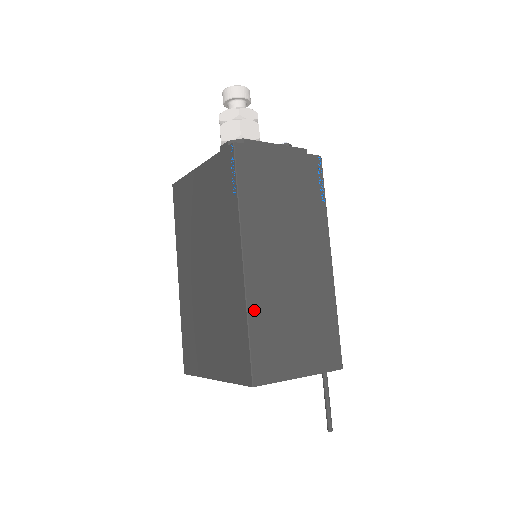
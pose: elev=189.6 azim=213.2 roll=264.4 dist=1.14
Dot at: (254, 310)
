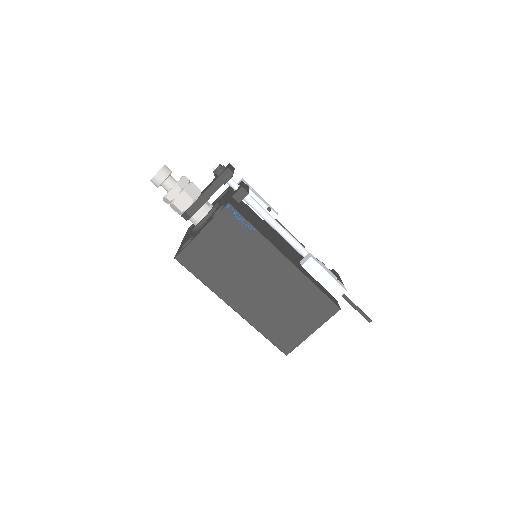
Dot at: (258, 325)
